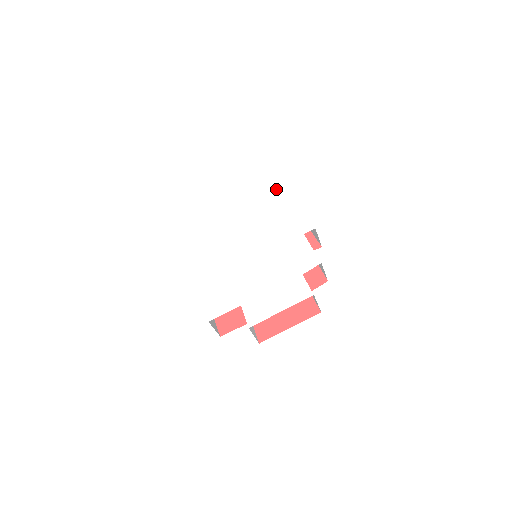
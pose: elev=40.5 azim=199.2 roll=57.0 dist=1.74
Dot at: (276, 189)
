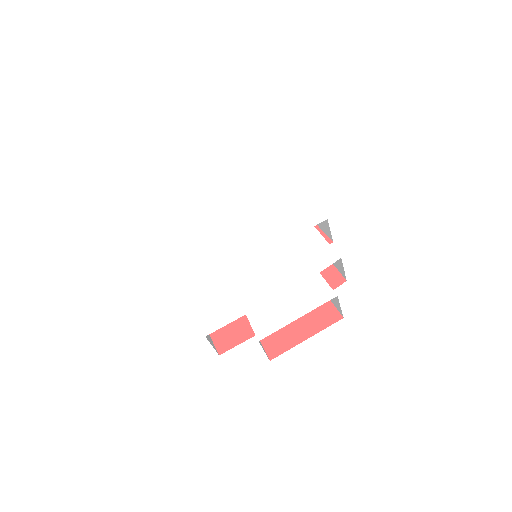
Dot at: (273, 179)
